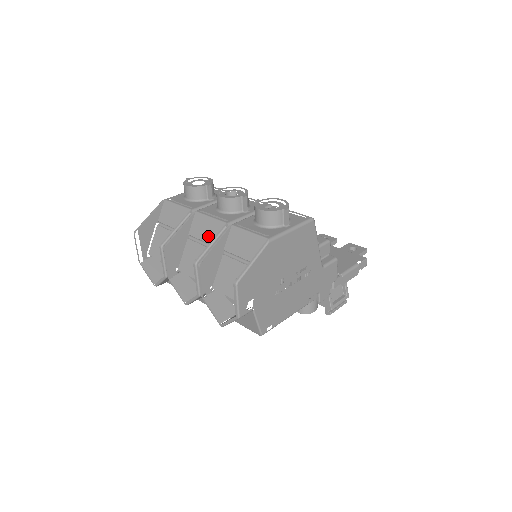
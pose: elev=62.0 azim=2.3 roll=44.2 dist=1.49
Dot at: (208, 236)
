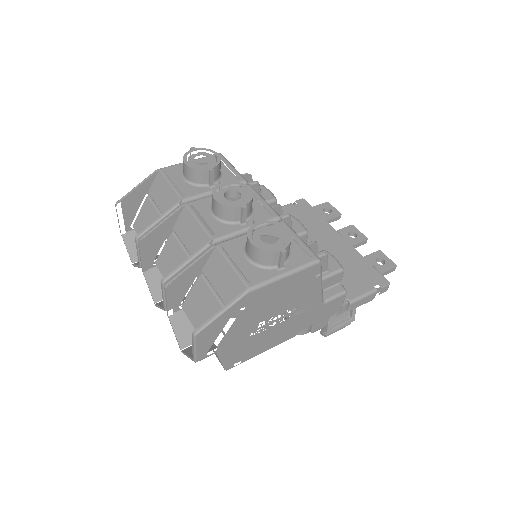
Dot at: (190, 243)
